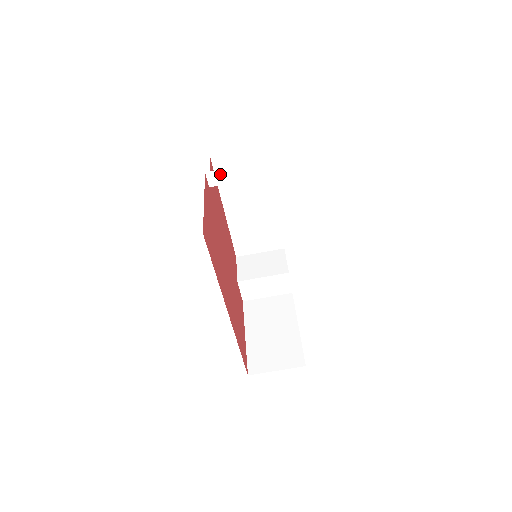
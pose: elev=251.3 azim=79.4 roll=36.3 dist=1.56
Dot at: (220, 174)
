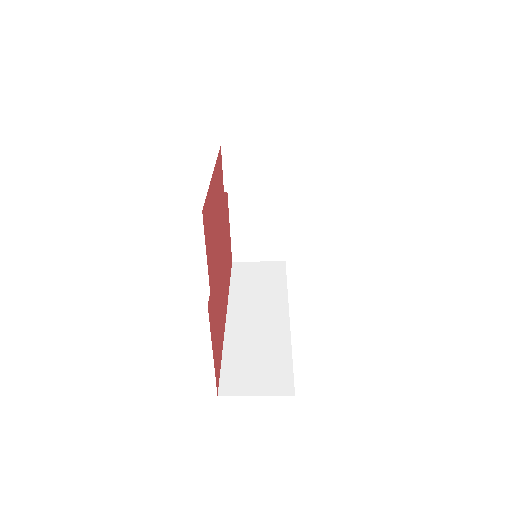
Dot at: occluded
